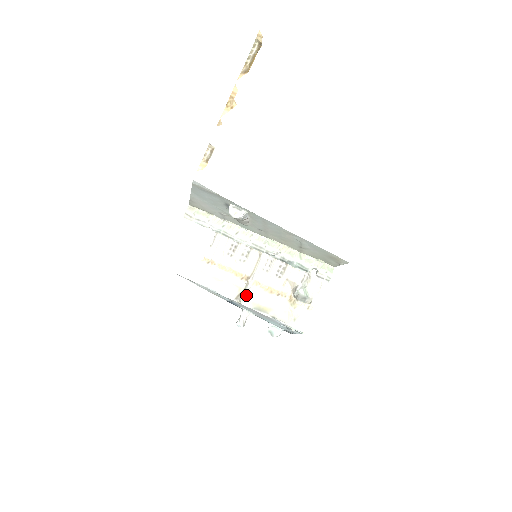
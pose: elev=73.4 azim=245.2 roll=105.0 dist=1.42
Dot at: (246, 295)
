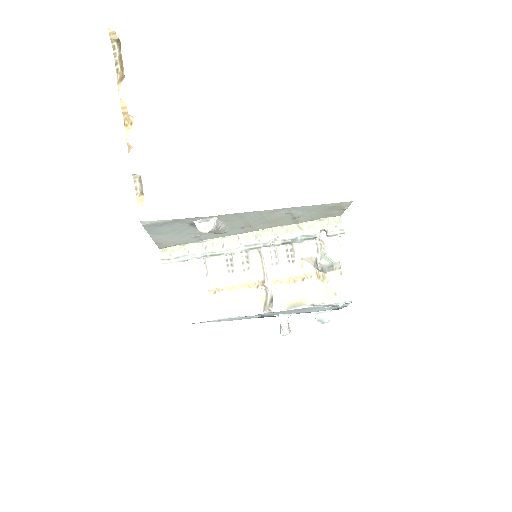
Dot at: (272, 300)
